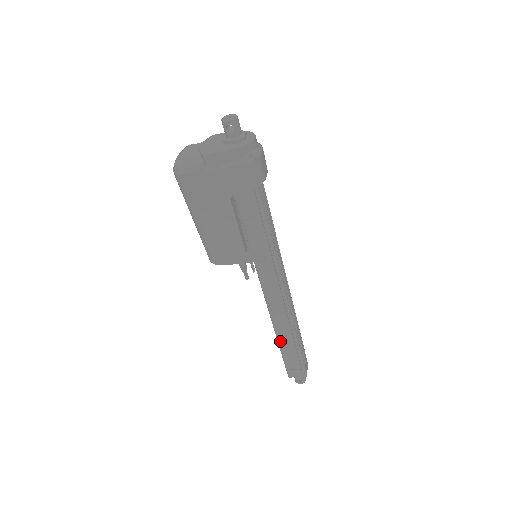
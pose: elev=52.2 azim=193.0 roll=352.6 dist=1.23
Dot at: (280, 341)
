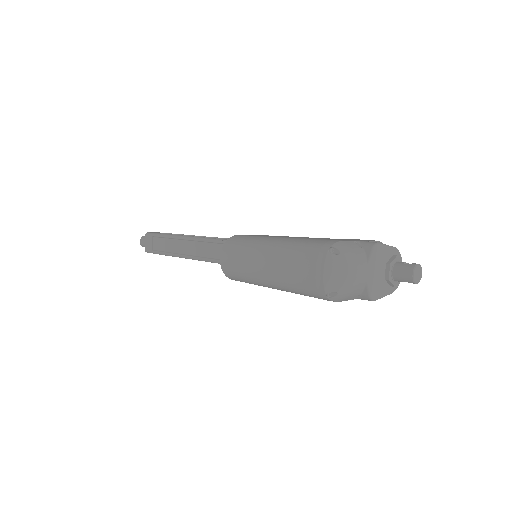
Dot at: (181, 257)
